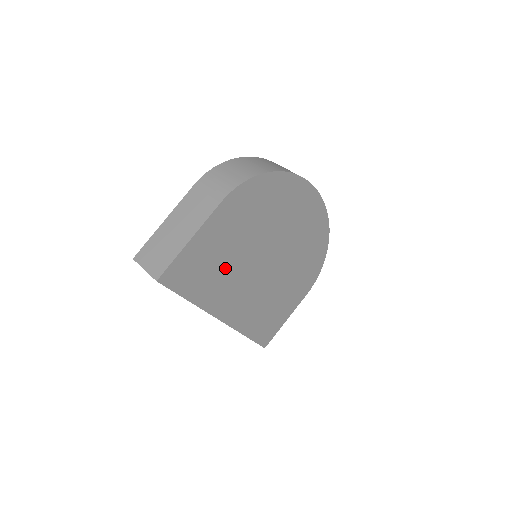
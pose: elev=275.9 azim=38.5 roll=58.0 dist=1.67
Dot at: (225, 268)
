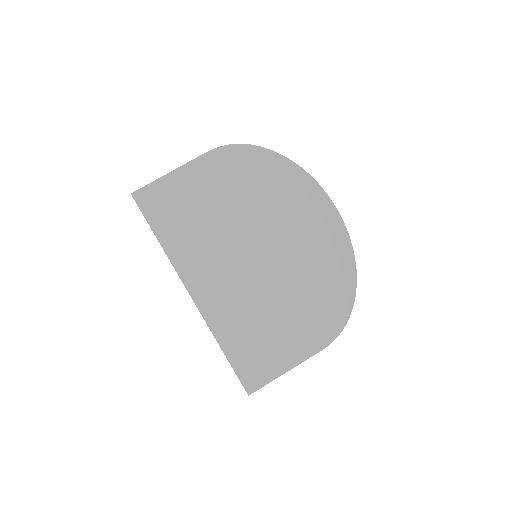
Dot at: (204, 226)
